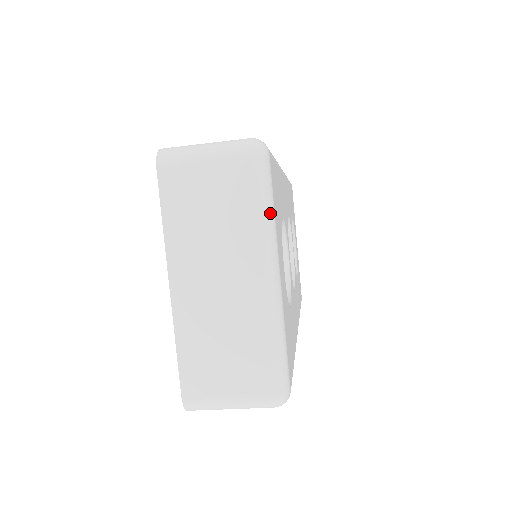
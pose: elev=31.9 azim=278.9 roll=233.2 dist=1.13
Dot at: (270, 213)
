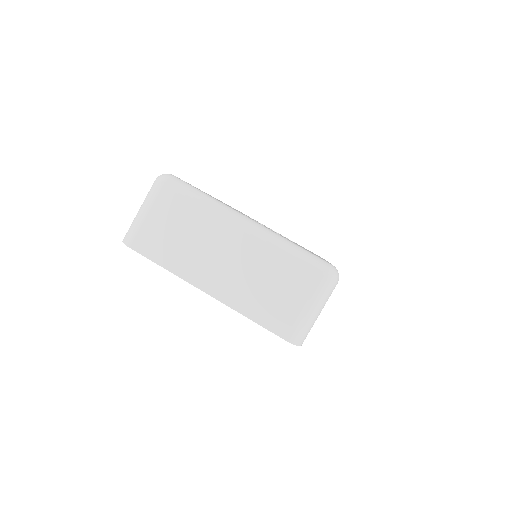
Dot at: (206, 197)
